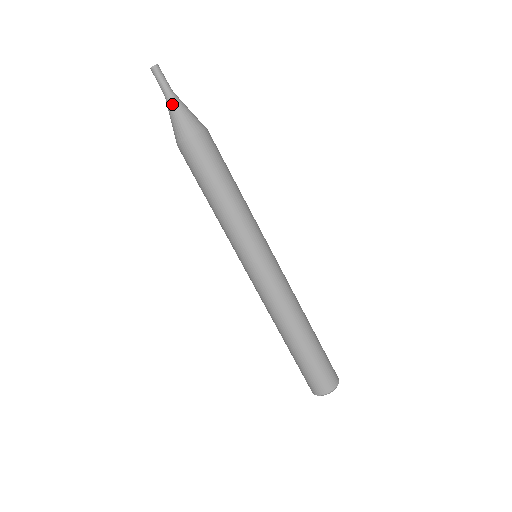
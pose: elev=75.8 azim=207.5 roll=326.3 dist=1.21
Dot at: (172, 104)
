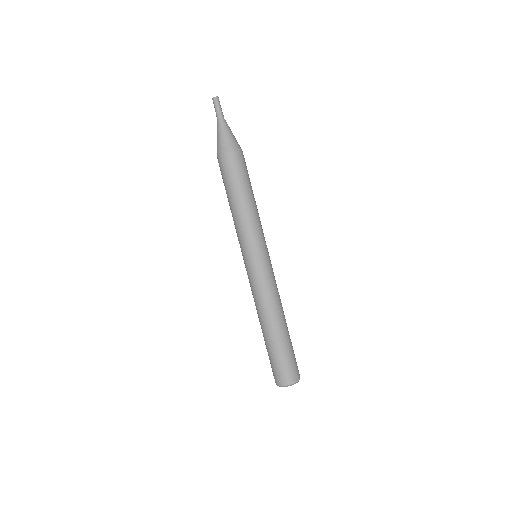
Dot at: (218, 127)
